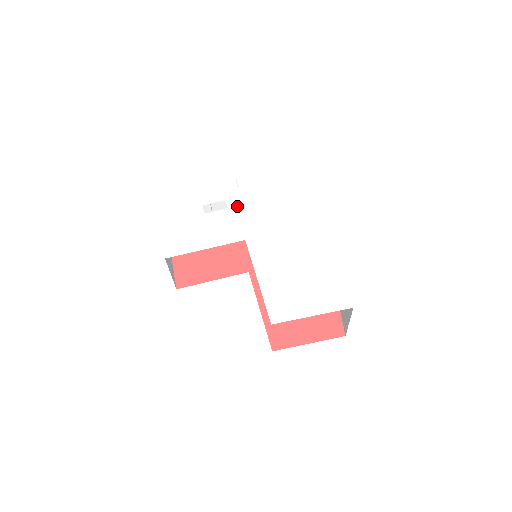
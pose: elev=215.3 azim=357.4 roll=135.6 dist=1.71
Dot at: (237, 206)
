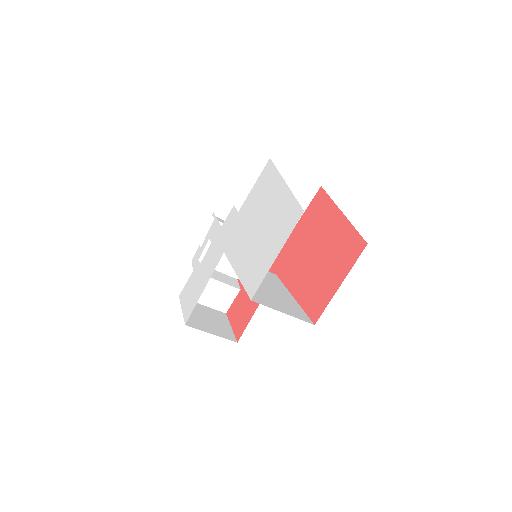
Dot at: (215, 234)
